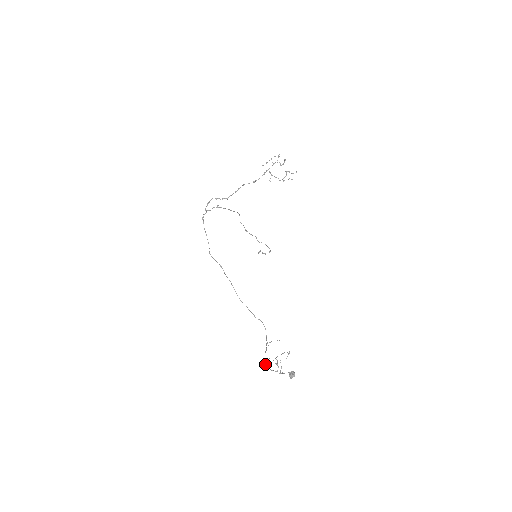
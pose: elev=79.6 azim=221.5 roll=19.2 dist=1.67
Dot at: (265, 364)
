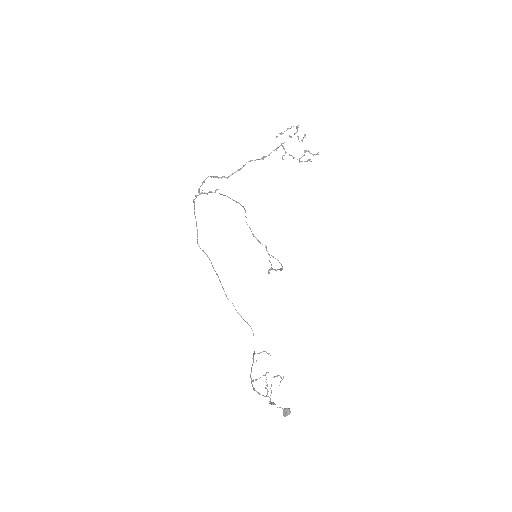
Dot at: (251, 383)
